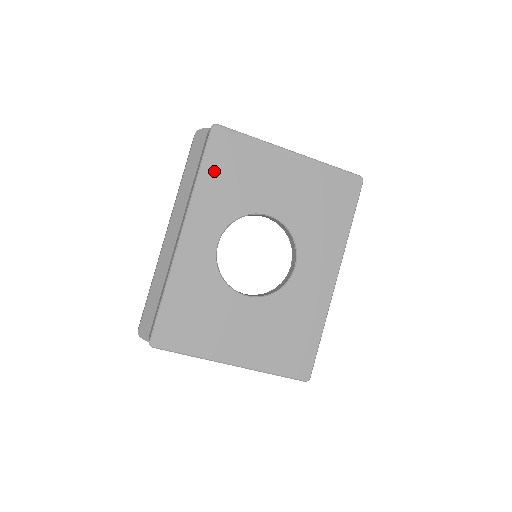
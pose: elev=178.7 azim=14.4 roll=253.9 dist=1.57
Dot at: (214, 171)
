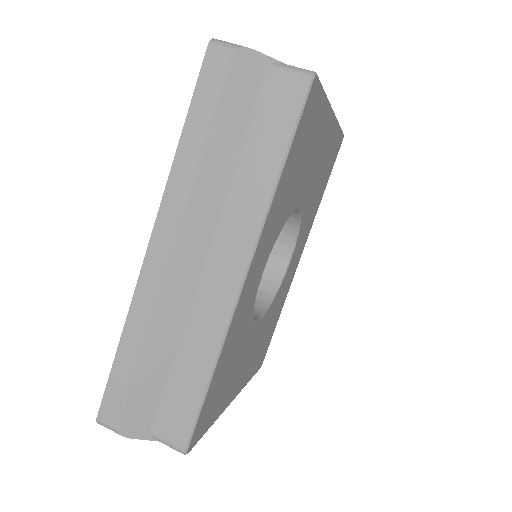
Dot at: (292, 162)
